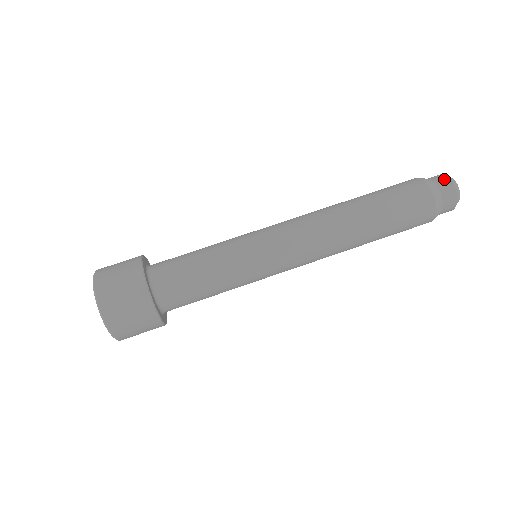
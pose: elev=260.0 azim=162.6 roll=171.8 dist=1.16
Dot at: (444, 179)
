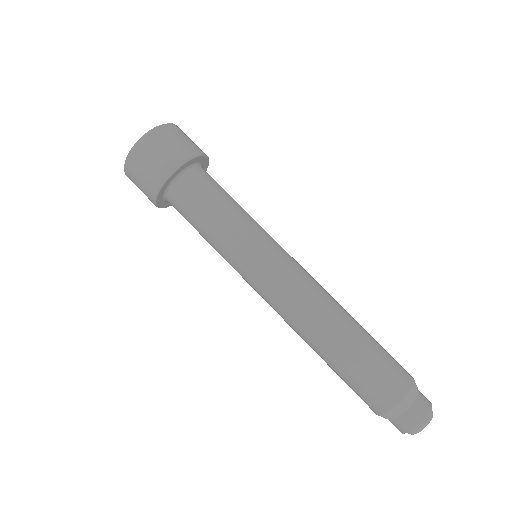
Dot at: (418, 418)
